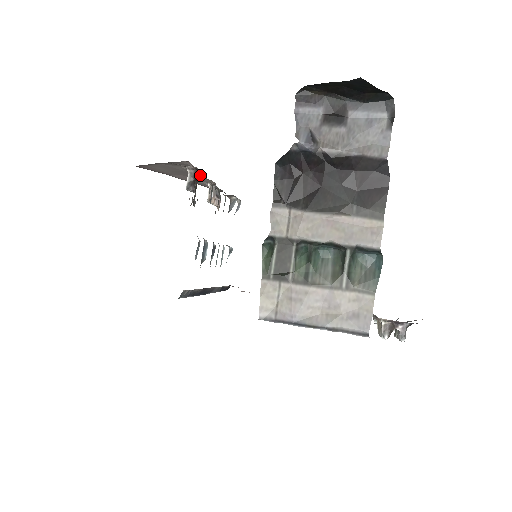
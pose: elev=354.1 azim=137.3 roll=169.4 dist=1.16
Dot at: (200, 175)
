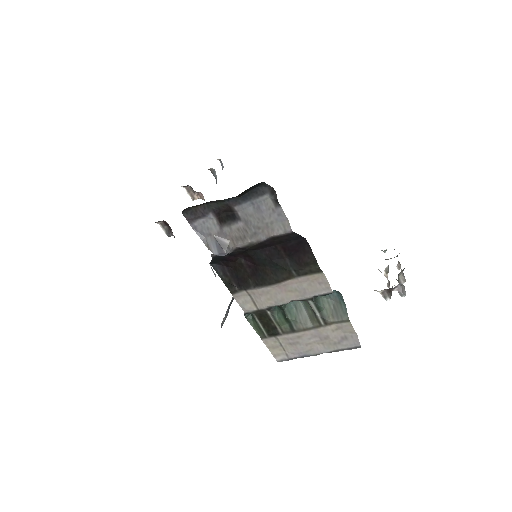
Dot at: occluded
